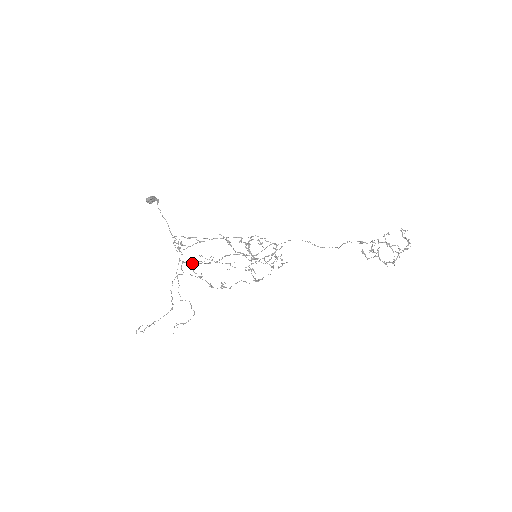
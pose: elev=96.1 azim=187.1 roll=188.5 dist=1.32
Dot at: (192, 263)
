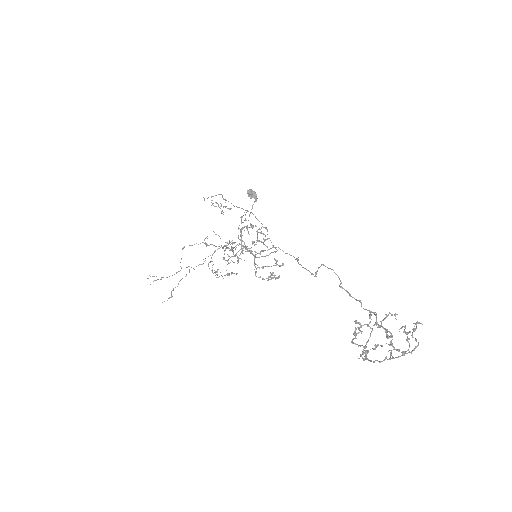
Dot at: occluded
